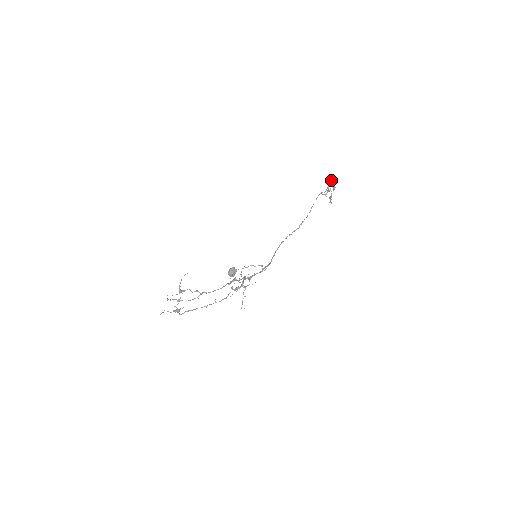
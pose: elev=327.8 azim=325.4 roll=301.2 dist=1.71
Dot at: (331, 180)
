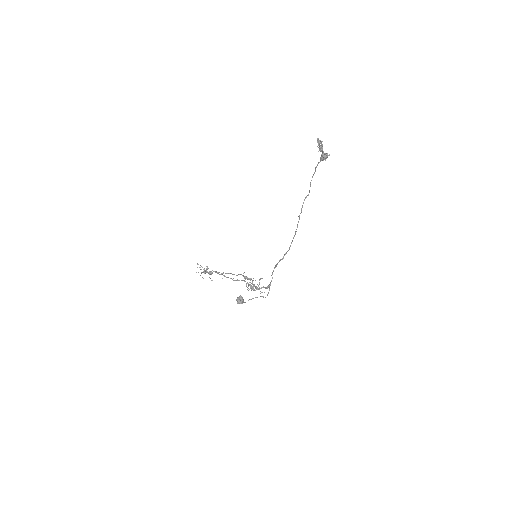
Dot at: occluded
